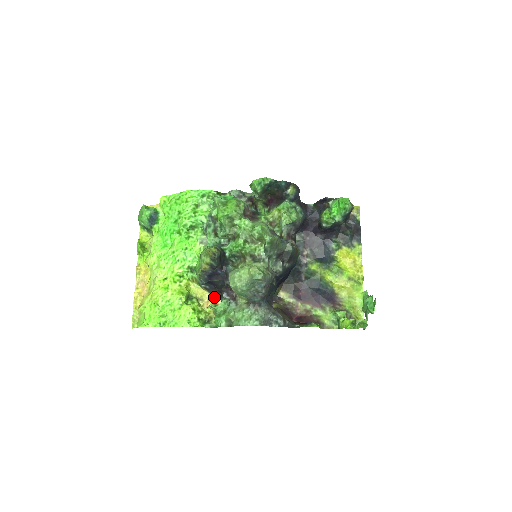
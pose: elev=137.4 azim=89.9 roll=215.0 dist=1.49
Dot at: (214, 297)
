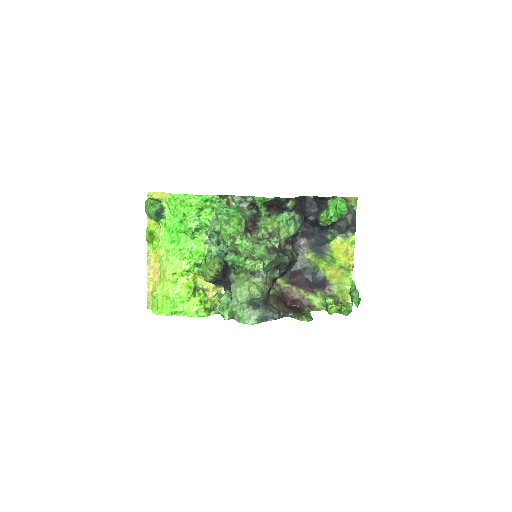
Dot at: (218, 287)
